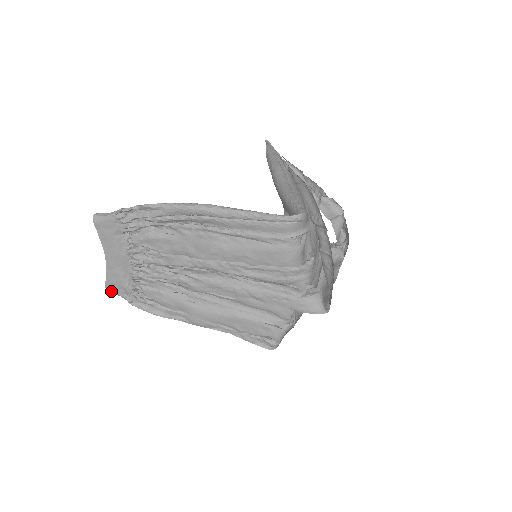
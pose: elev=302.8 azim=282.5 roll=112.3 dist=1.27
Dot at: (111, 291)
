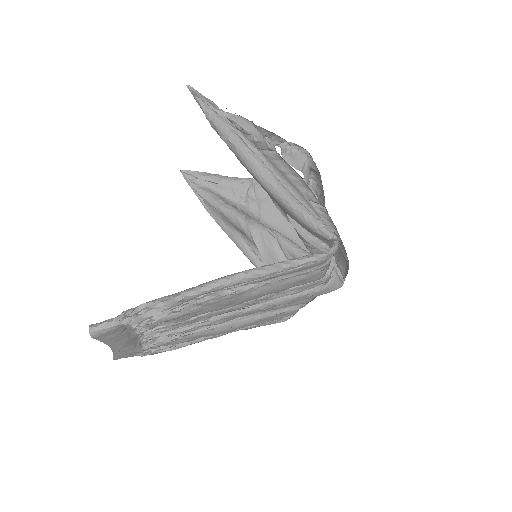
Dot at: occluded
